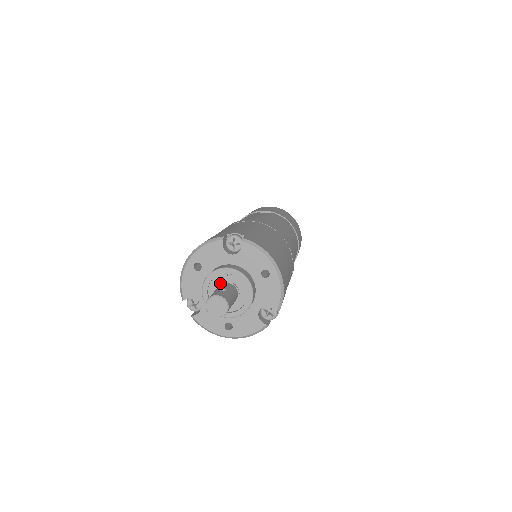
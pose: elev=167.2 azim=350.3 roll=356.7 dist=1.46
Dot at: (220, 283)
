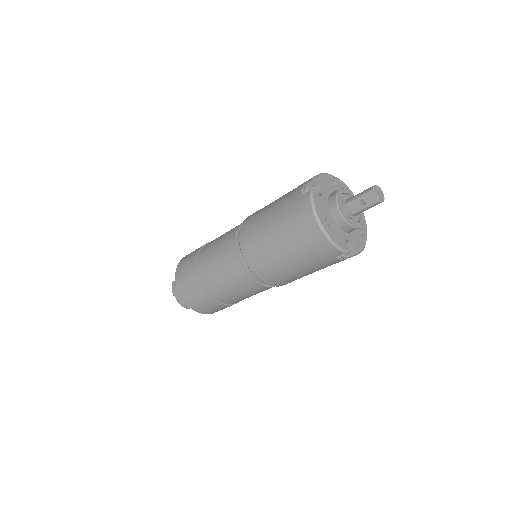
Dot at: occluded
